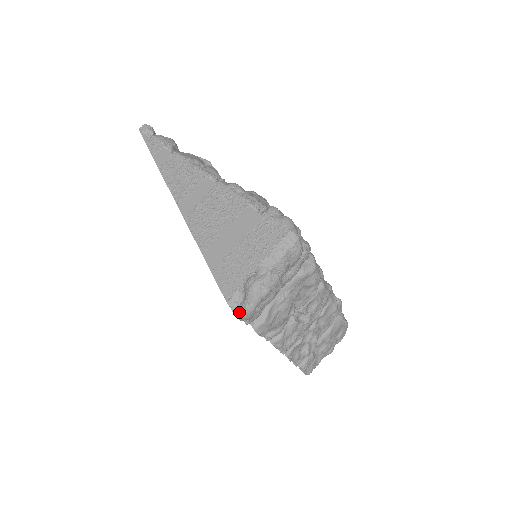
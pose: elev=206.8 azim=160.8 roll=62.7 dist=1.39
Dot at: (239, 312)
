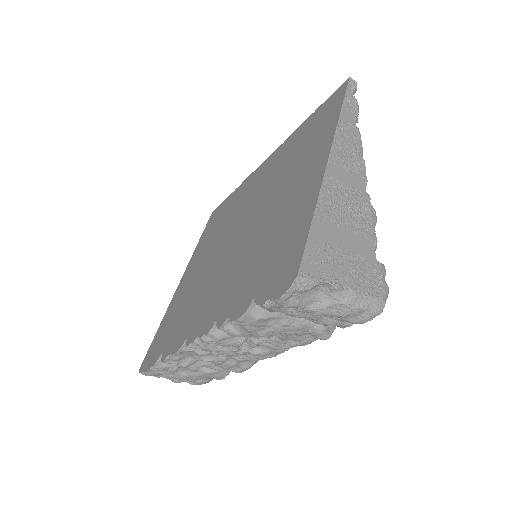
Dot at: (290, 294)
